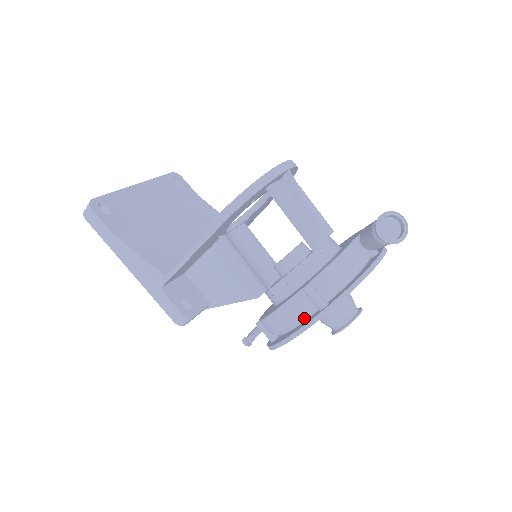
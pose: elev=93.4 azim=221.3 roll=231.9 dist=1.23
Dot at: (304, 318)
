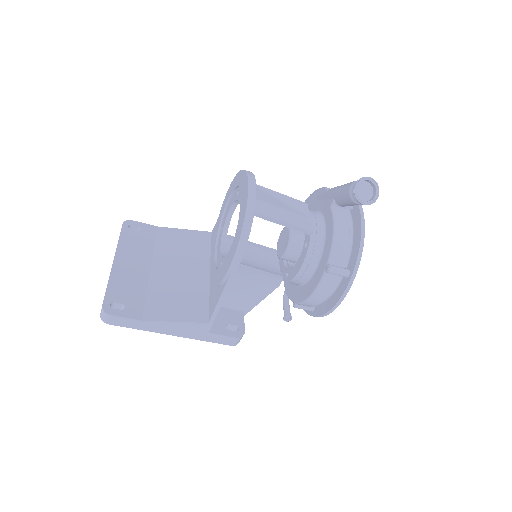
Dot at: (335, 287)
